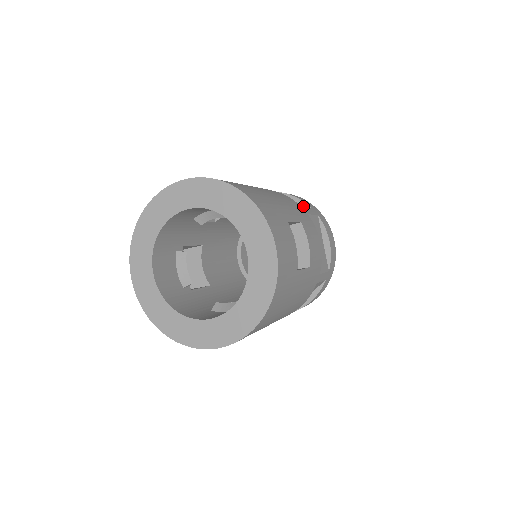
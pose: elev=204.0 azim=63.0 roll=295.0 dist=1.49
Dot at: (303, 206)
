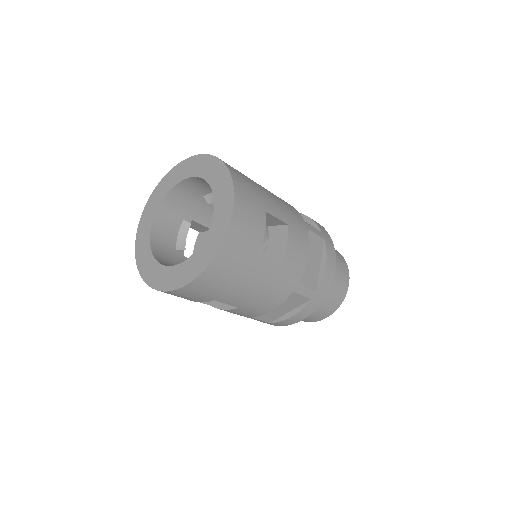
Dot at: occluded
